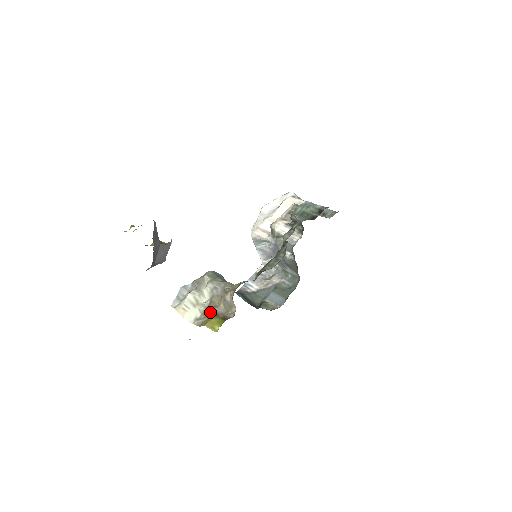
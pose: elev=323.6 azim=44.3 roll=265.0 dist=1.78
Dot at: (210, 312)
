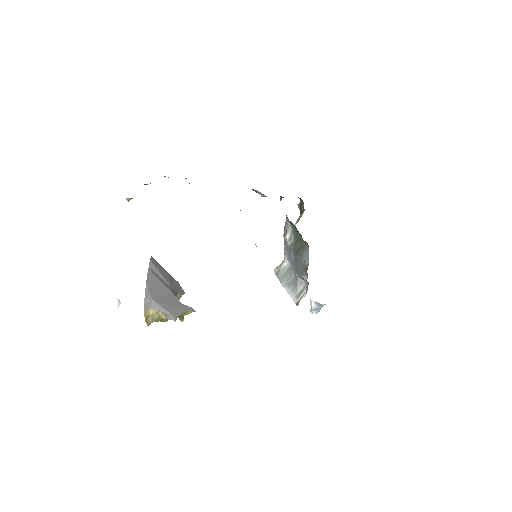
Dot at: occluded
